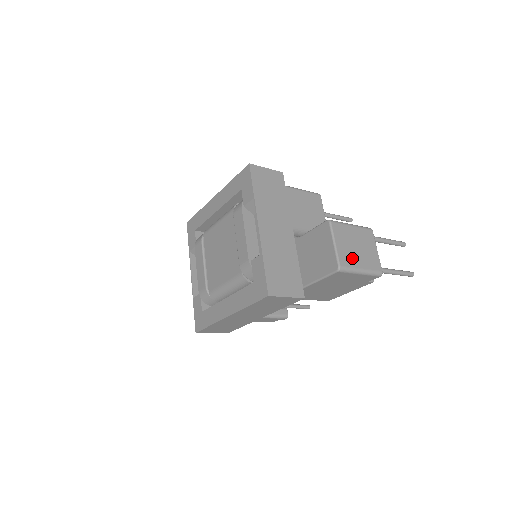
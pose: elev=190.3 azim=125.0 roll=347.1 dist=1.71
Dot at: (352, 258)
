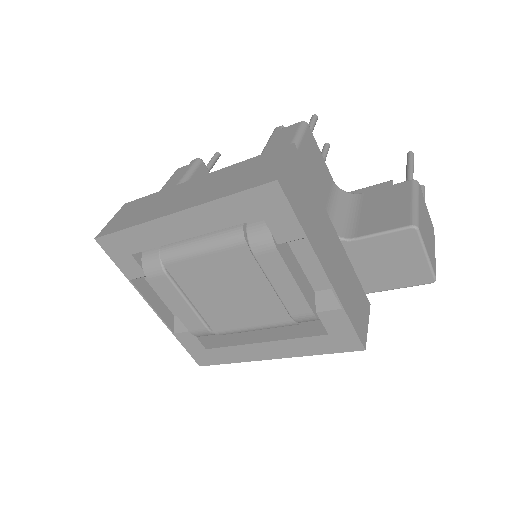
Dot at: (432, 251)
